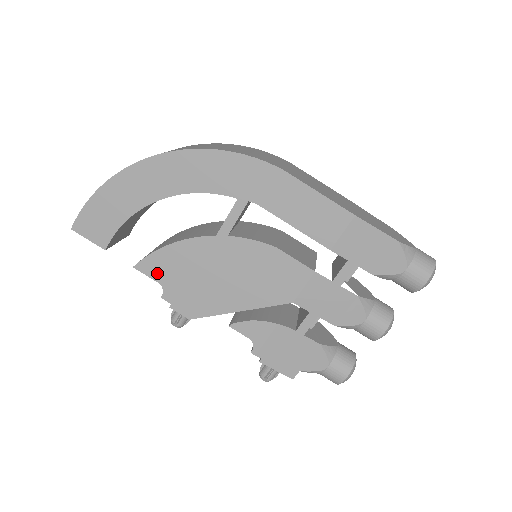
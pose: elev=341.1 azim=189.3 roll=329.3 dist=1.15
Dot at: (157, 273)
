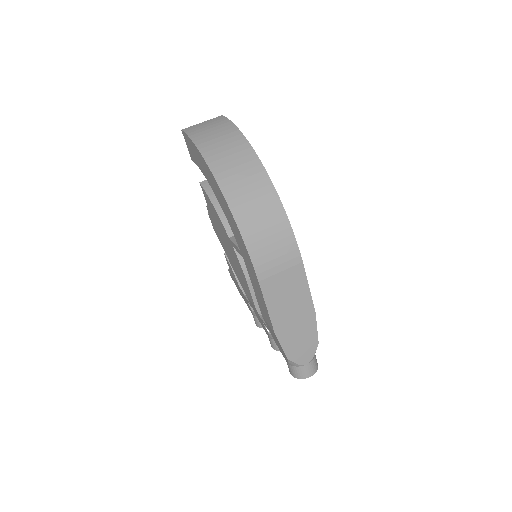
Dot at: (207, 200)
